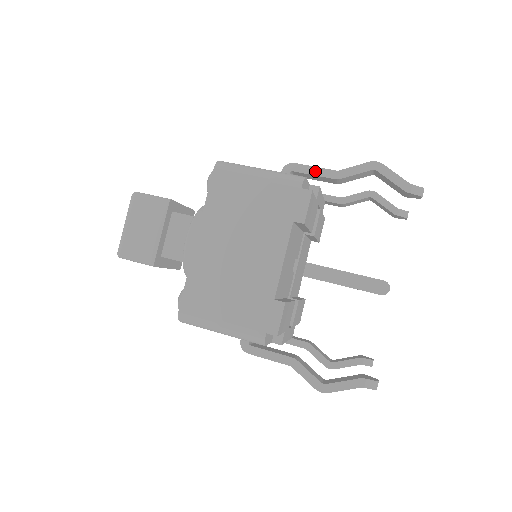
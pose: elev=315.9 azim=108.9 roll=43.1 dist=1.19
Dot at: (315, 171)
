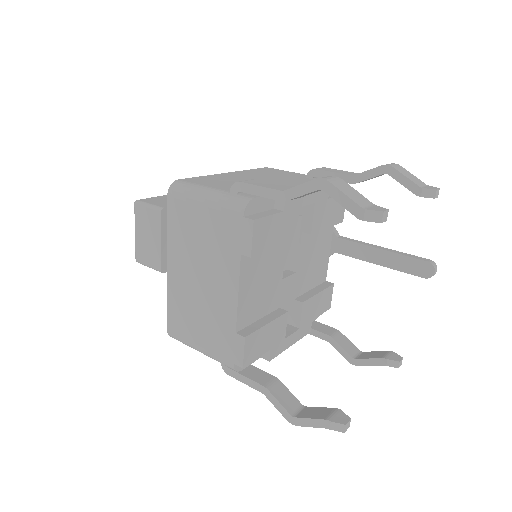
Dot at: (260, 191)
